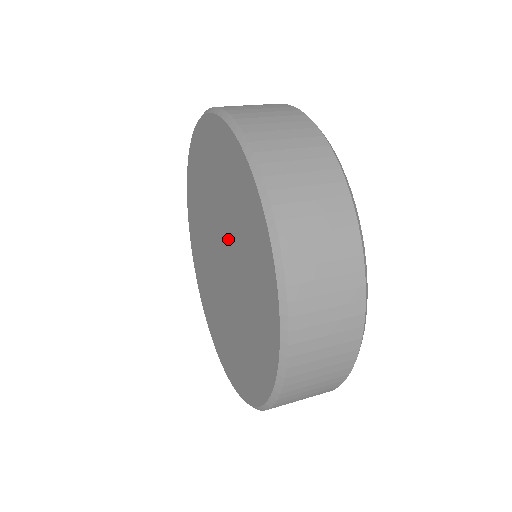
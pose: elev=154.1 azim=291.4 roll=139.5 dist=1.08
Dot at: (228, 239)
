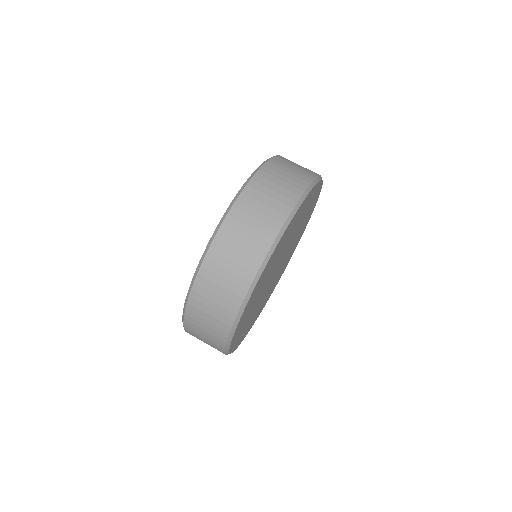
Dot at: occluded
